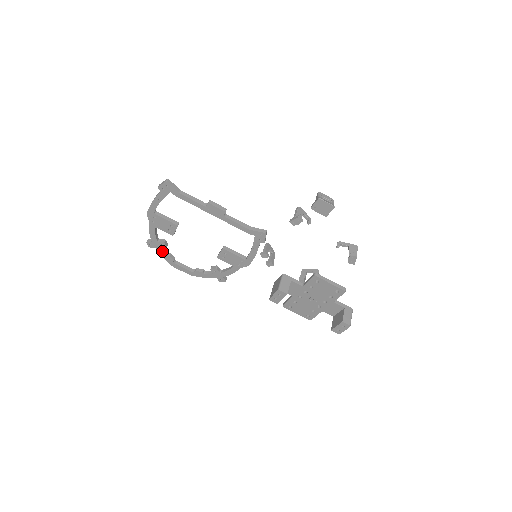
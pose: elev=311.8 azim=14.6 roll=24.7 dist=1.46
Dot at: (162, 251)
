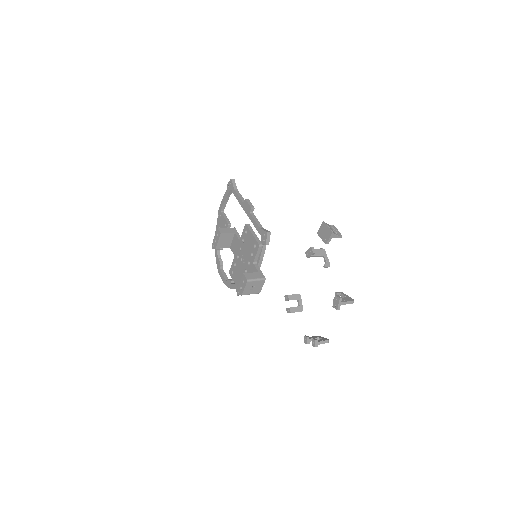
Dot at: (217, 253)
